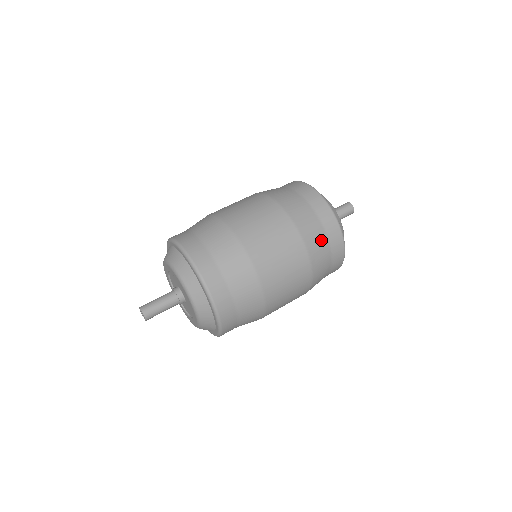
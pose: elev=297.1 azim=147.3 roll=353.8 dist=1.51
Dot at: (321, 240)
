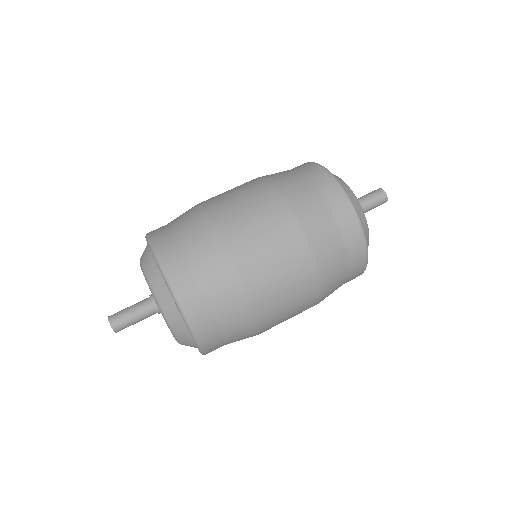
Dot at: (338, 258)
